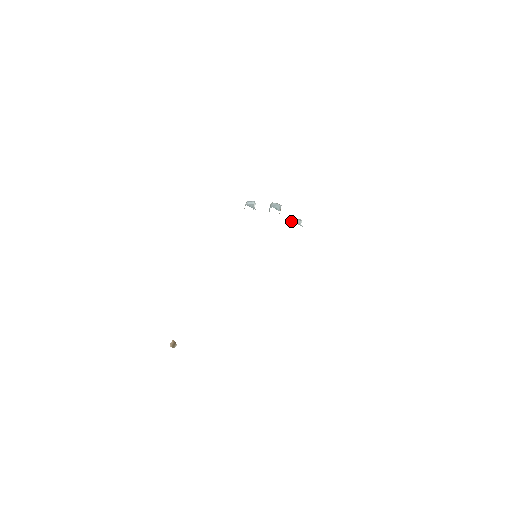
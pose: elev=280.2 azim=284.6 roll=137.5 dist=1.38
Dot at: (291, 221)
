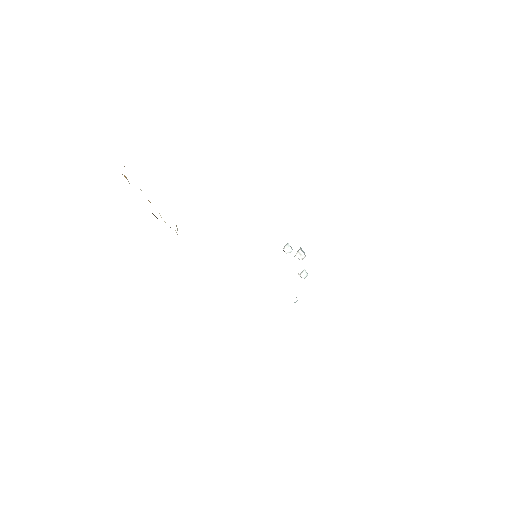
Dot at: occluded
